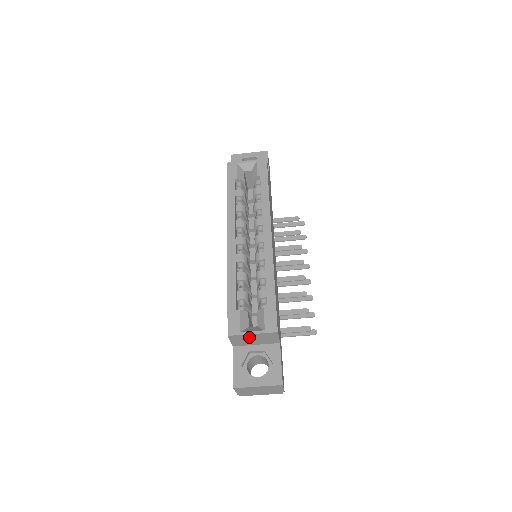
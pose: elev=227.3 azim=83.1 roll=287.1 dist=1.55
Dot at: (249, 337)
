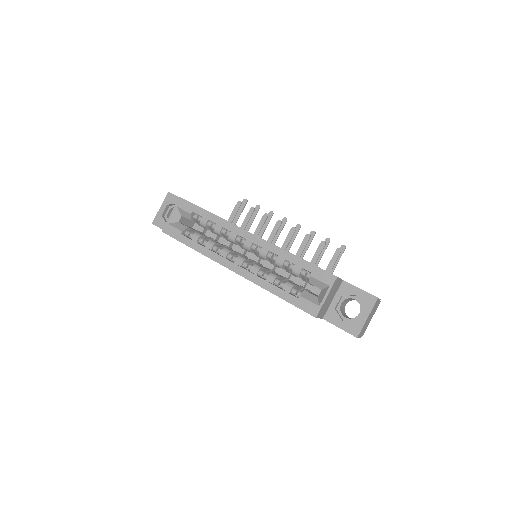
Dot at: (326, 302)
